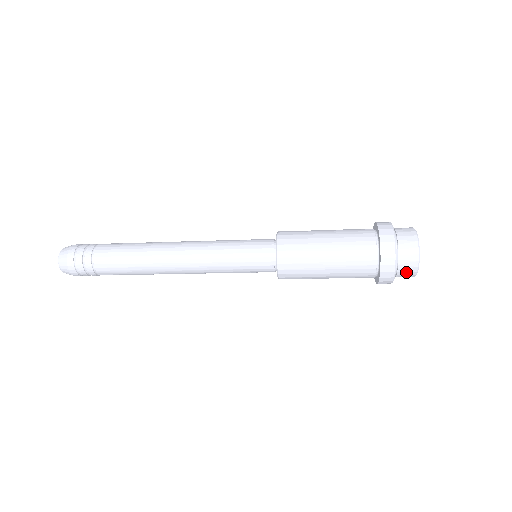
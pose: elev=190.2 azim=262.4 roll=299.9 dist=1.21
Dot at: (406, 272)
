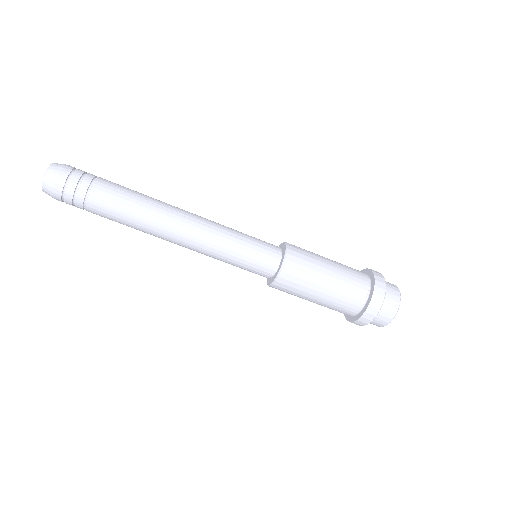
Dot at: (384, 316)
